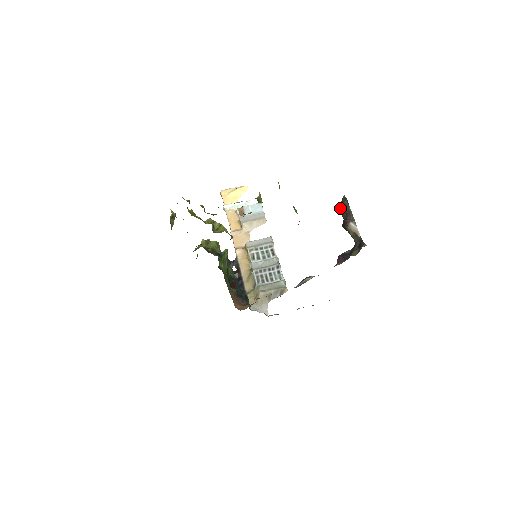
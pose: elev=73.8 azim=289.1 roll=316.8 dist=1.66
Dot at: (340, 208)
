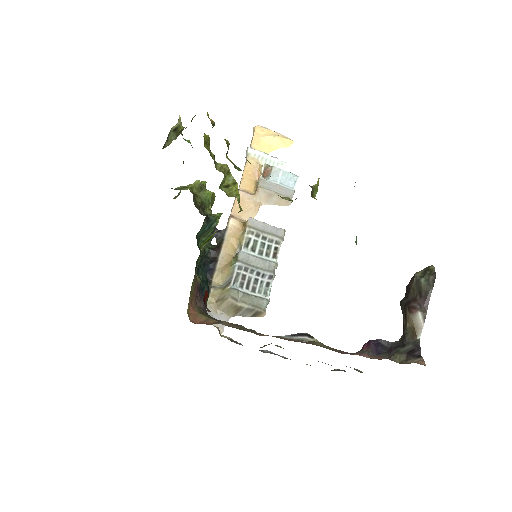
Dot at: (417, 280)
